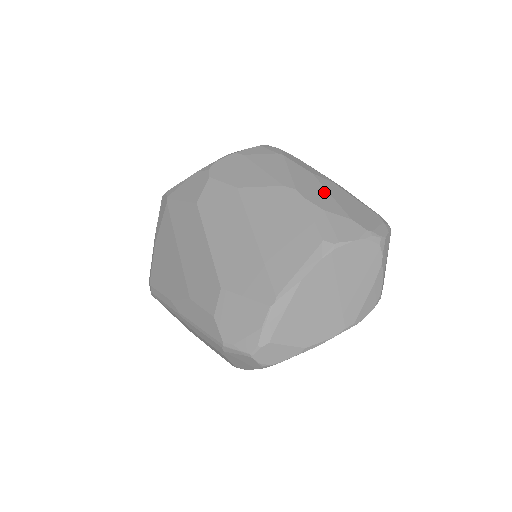
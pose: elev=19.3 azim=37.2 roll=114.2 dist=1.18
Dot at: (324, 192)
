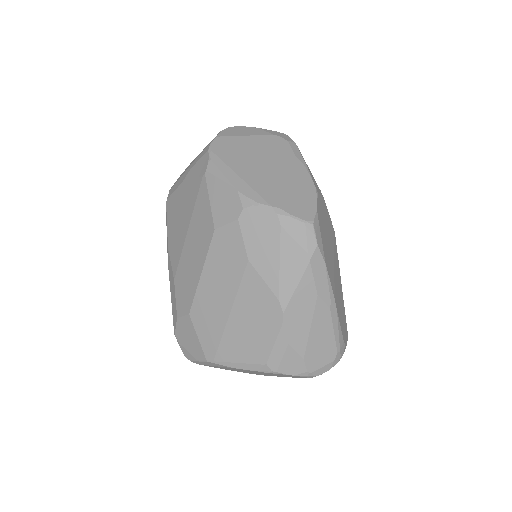
Dot at: (307, 323)
